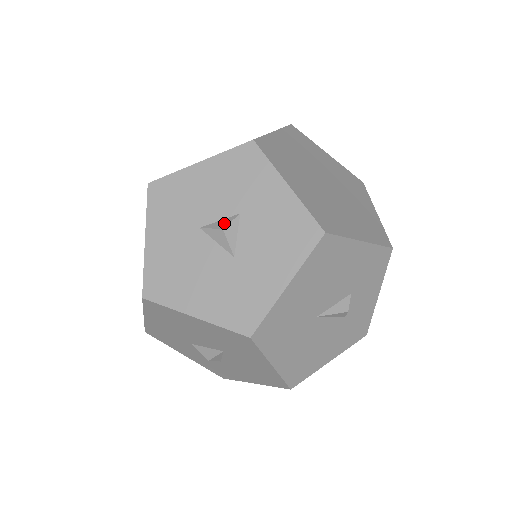
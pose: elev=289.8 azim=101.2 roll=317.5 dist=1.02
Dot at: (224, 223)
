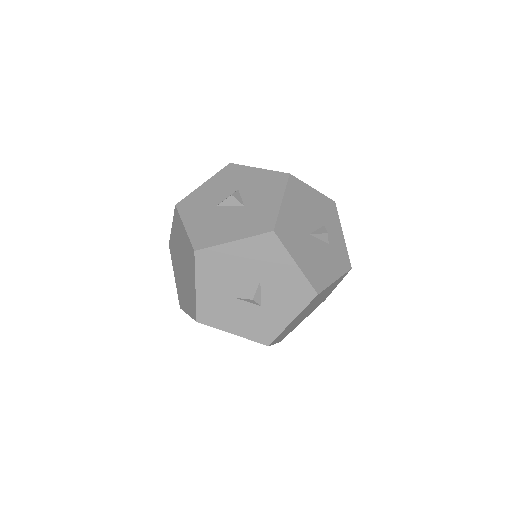
Dot at: (231, 195)
